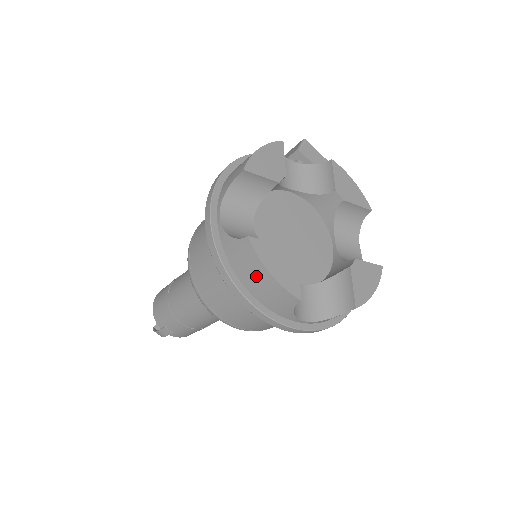
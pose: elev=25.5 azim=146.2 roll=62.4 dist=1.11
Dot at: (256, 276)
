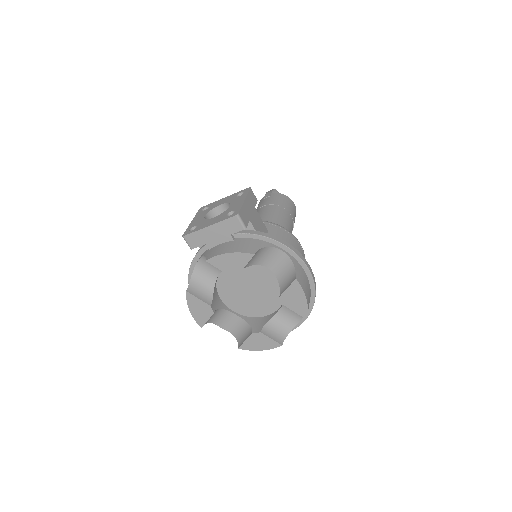
Dot at: occluded
